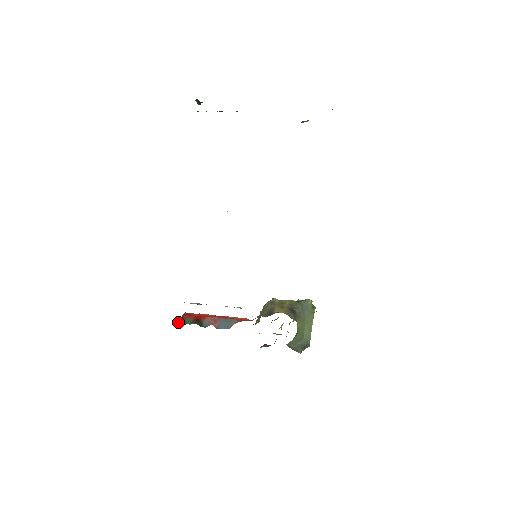
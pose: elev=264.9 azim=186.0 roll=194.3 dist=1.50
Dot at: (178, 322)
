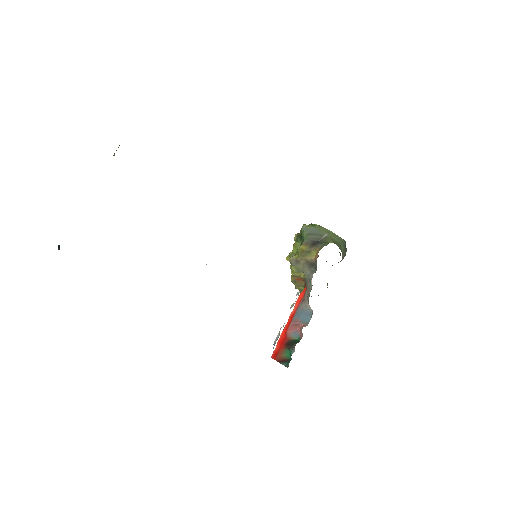
Dot at: occluded
